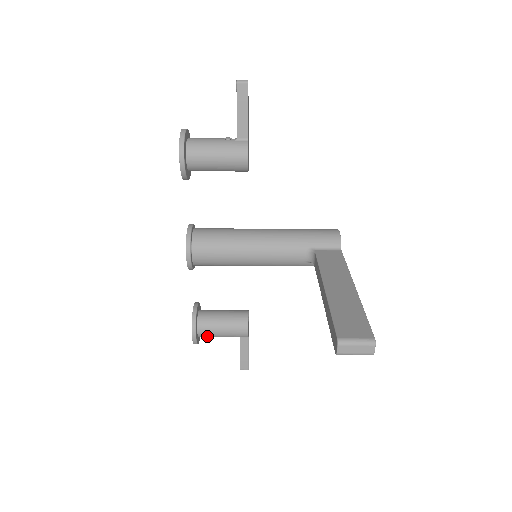
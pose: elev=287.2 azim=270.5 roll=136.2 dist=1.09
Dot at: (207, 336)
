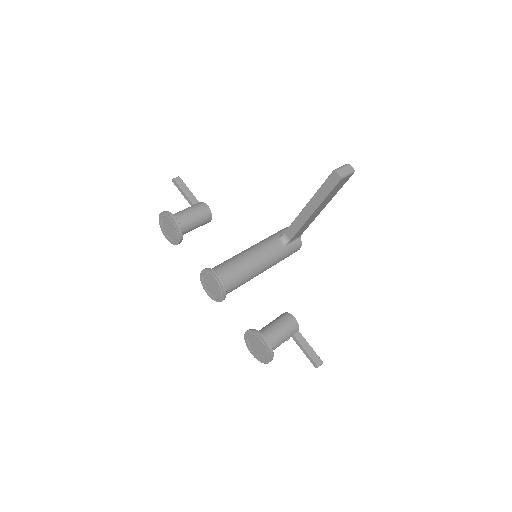
Dot at: (274, 344)
